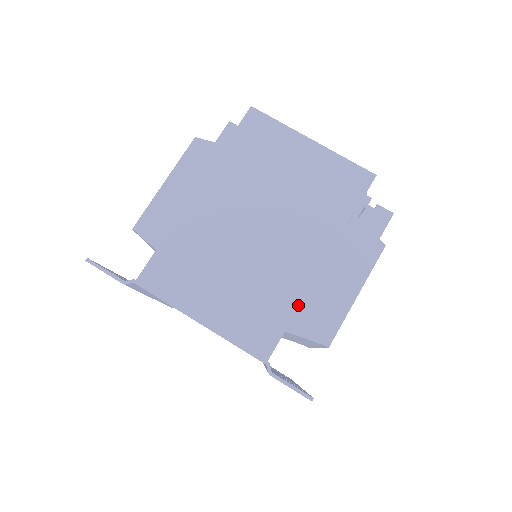
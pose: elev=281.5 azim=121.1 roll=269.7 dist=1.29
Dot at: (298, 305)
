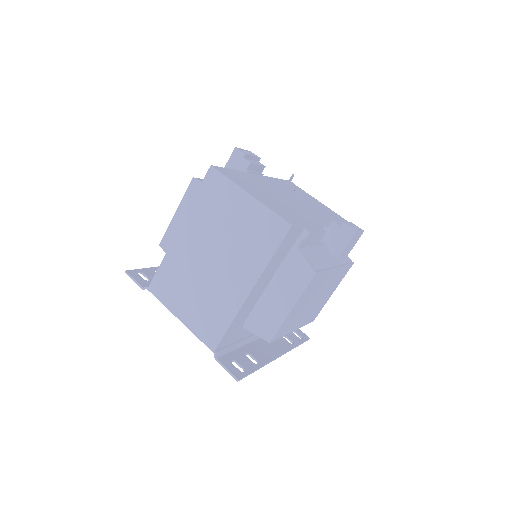
Dot at: (233, 318)
